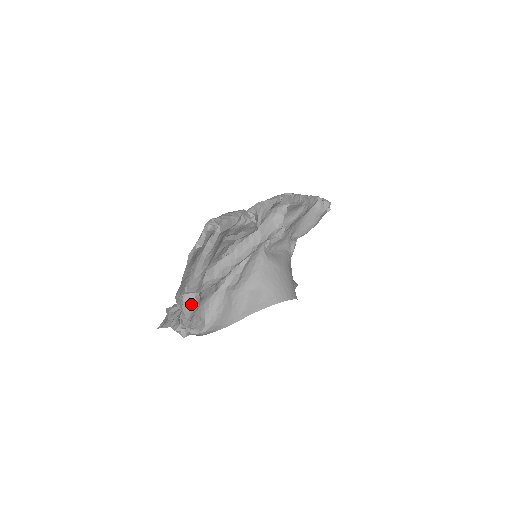
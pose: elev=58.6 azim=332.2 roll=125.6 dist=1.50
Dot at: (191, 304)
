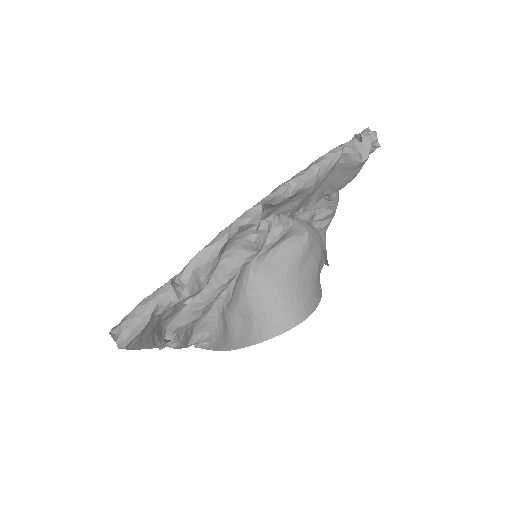
Dot at: occluded
